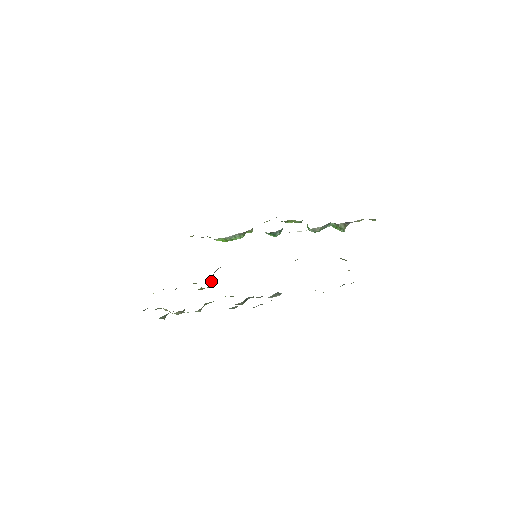
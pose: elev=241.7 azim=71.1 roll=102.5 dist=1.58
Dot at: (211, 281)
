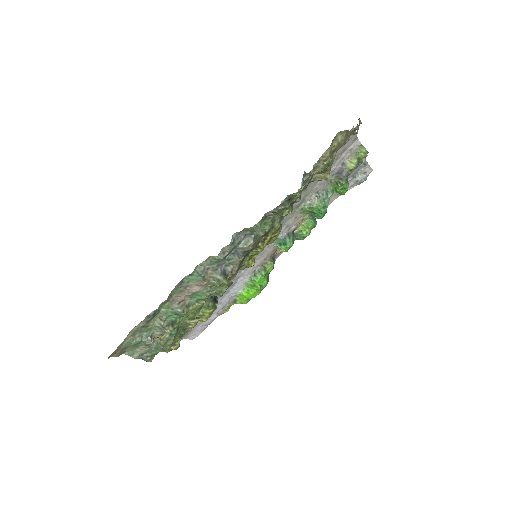
Dot at: (214, 303)
